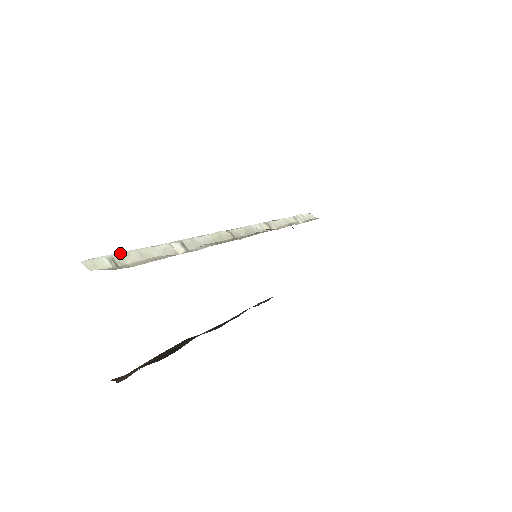
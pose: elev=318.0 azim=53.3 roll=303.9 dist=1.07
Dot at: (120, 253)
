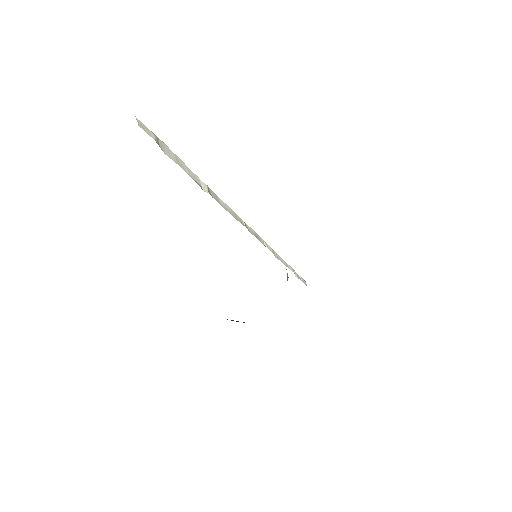
Dot at: (164, 143)
